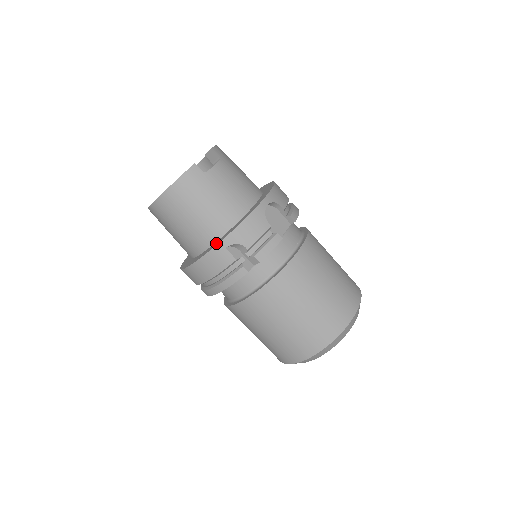
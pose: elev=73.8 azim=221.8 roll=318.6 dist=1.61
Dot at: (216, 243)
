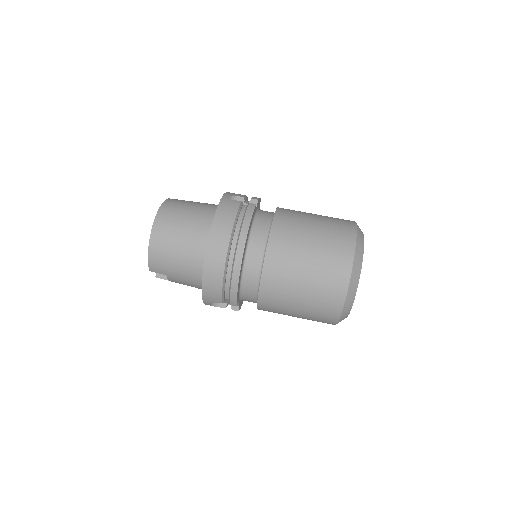
Dot at: occluded
